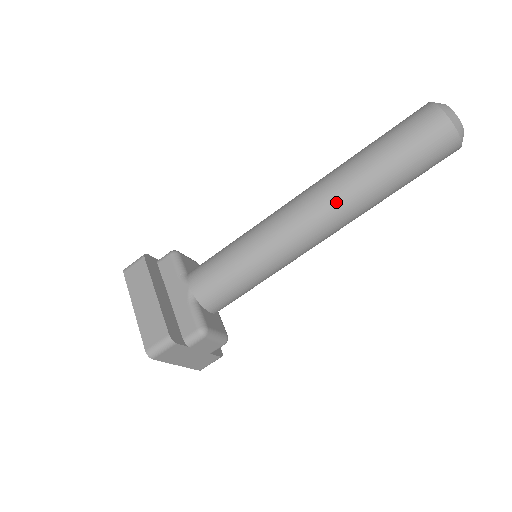
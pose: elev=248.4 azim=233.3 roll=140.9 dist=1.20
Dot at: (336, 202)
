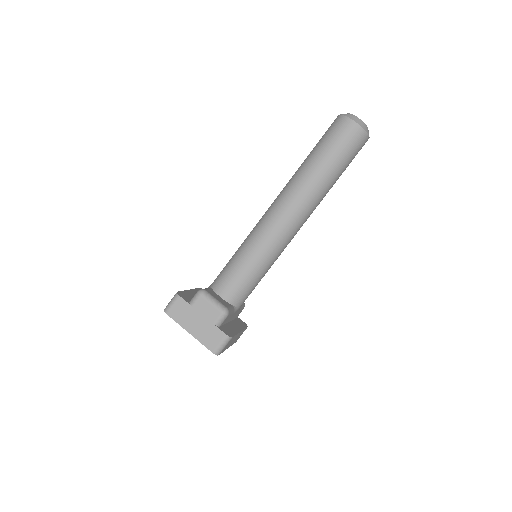
Dot at: (286, 188)
